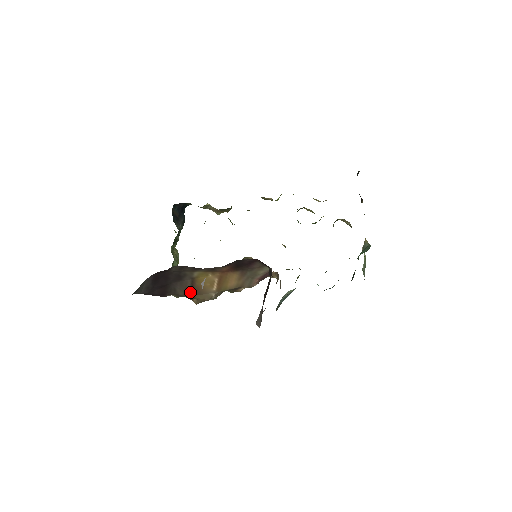
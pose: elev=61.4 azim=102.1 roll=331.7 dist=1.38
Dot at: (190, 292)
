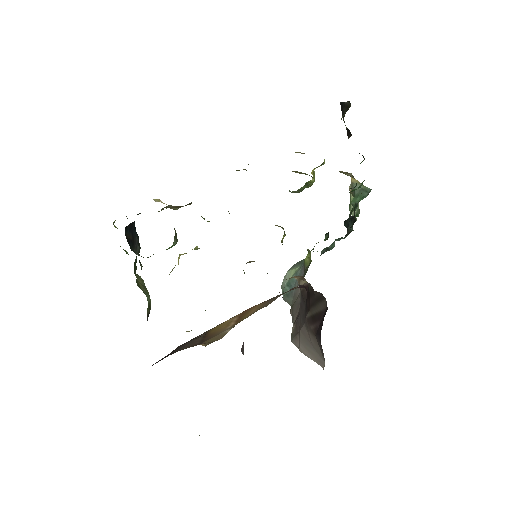
Dot at: (200, 342)
